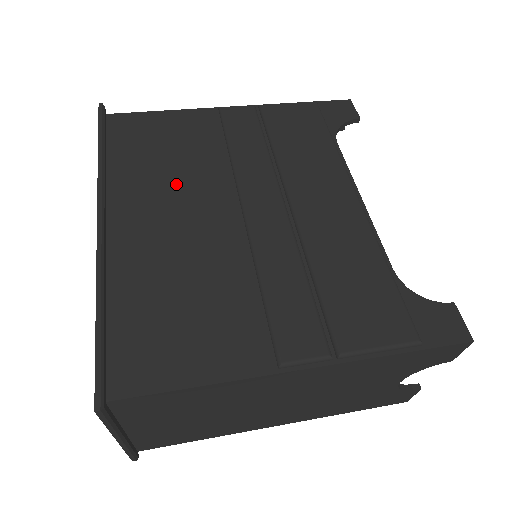
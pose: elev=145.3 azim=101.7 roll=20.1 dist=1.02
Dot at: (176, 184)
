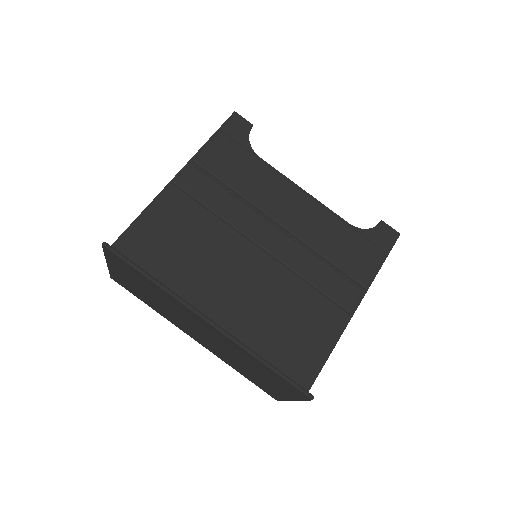
Dot at: (212, 262)
